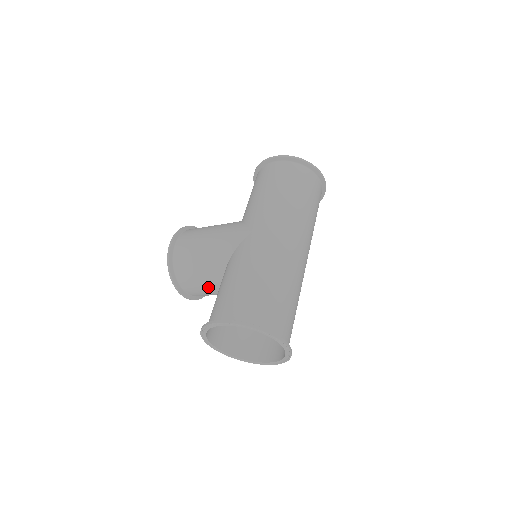
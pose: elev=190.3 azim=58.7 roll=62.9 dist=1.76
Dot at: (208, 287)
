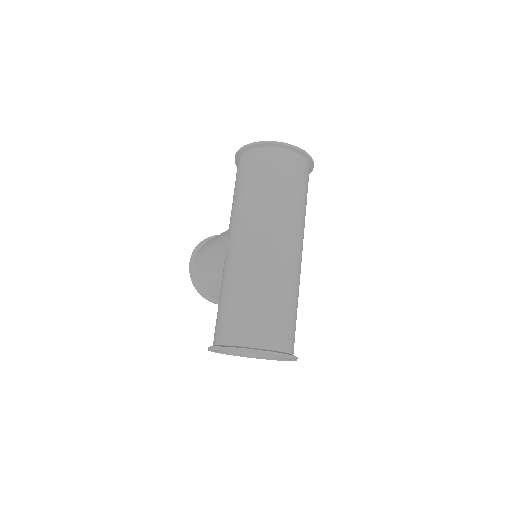
Dot at: occluded
